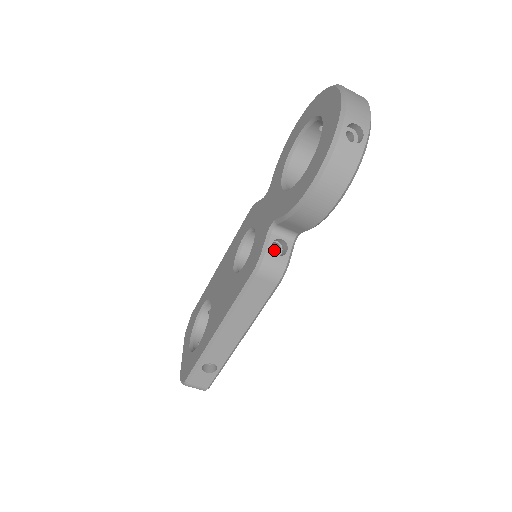
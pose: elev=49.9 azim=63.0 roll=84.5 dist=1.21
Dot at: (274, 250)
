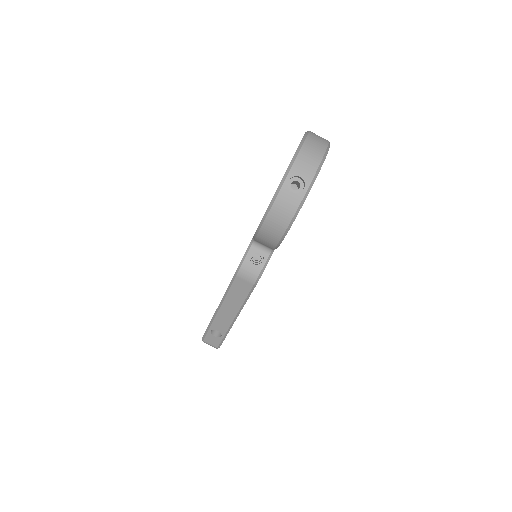
Dot at: (261, 256)
